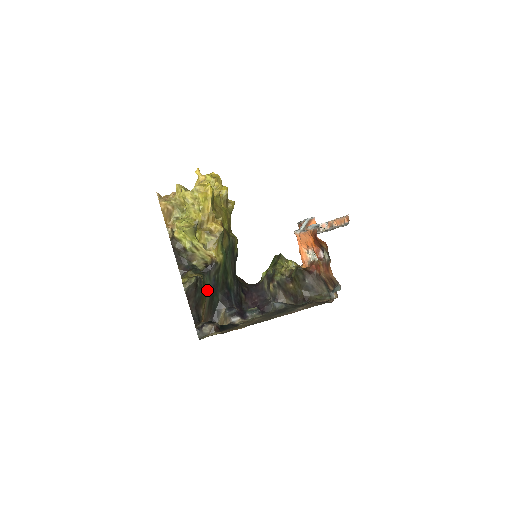
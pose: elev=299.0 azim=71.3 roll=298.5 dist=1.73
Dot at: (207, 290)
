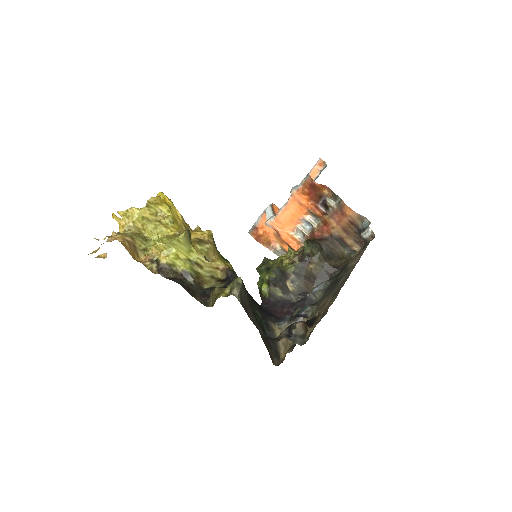
Dot at: occluded
